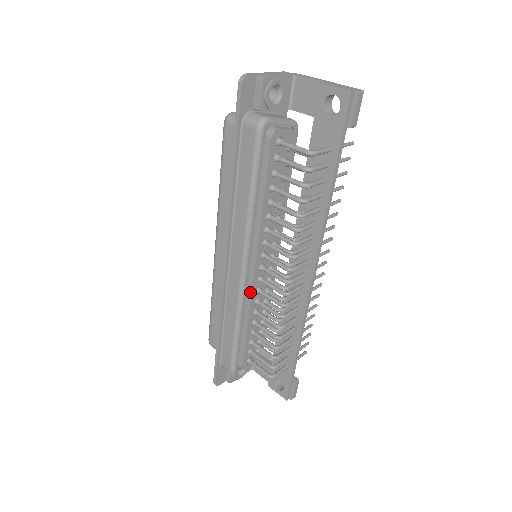
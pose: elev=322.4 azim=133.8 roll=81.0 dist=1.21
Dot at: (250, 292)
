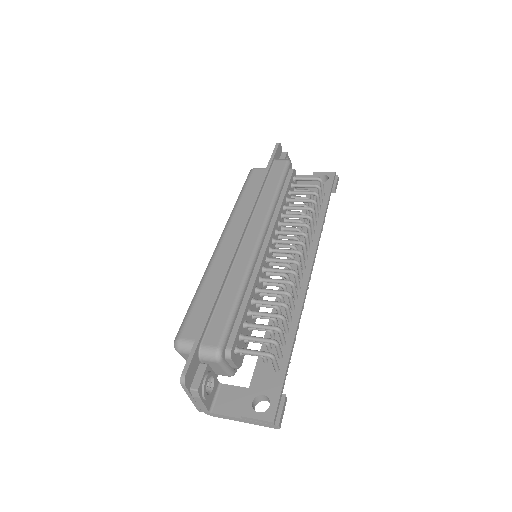
Dot at: (260, 262)
